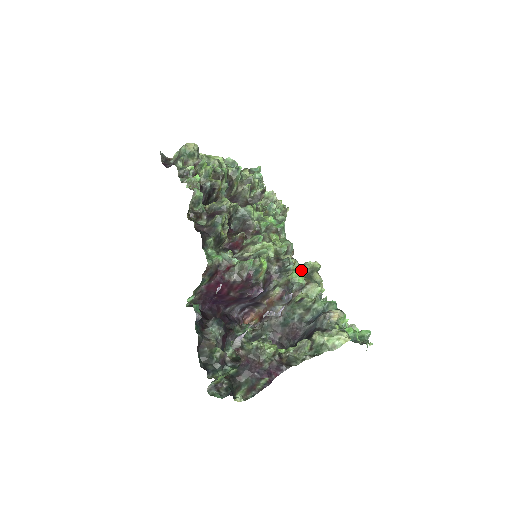
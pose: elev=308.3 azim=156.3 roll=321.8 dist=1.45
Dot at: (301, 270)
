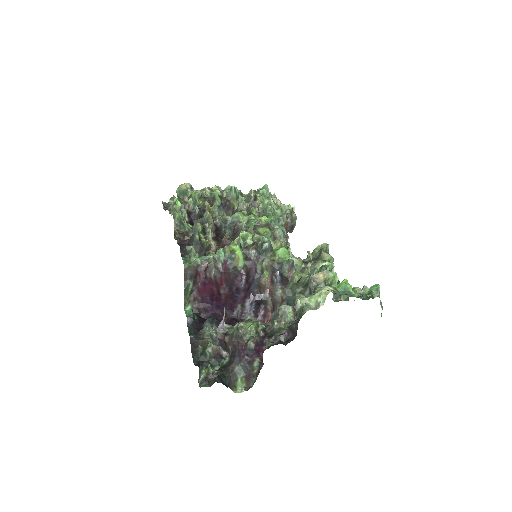
Dot at: occluded
